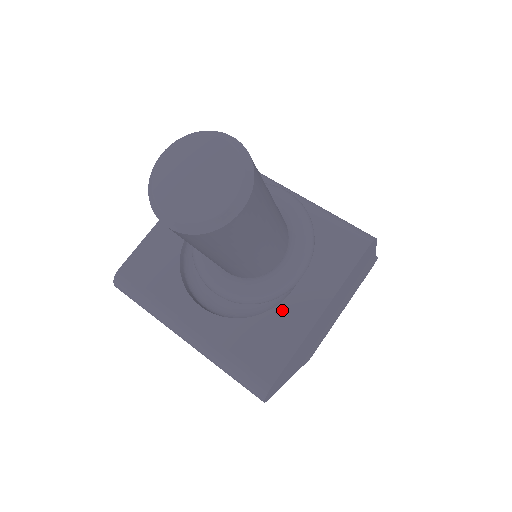
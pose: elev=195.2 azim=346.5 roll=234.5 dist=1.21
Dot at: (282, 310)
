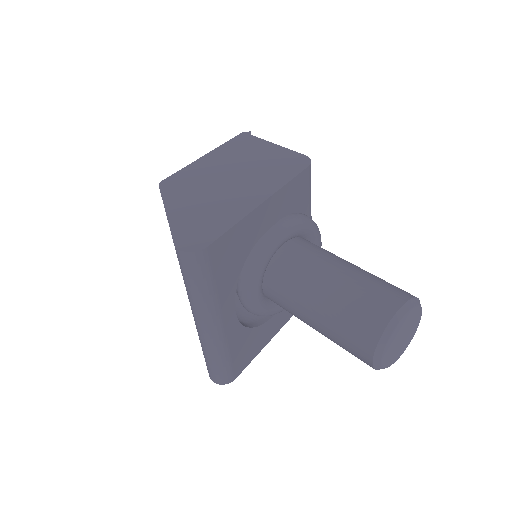
Dot at: (265, 327)
